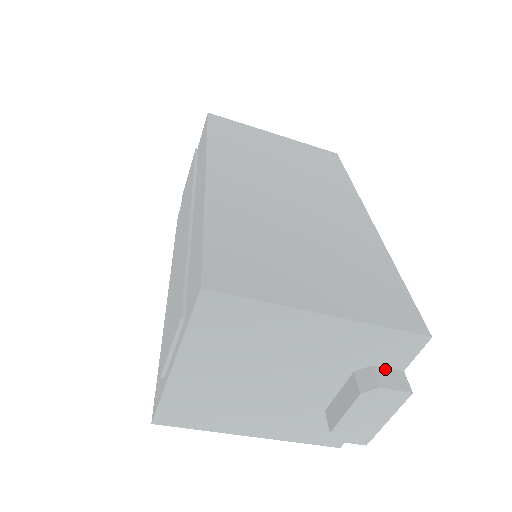
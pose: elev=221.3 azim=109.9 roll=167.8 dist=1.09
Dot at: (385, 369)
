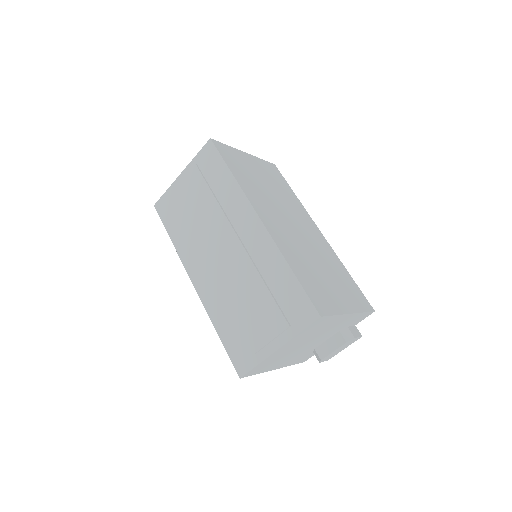
Dot at: (351, 327)
